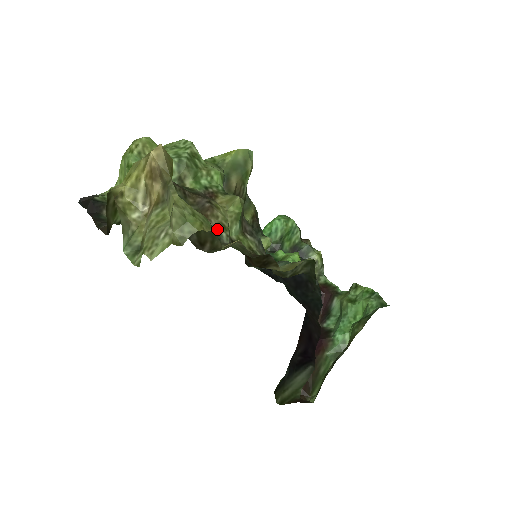
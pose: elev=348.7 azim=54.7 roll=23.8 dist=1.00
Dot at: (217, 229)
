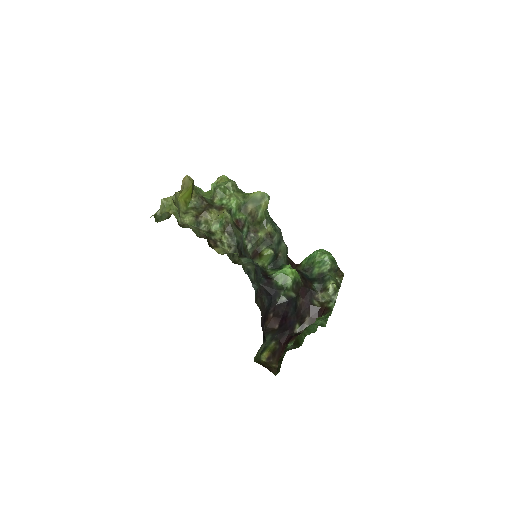
Dot at: (202, 222)
